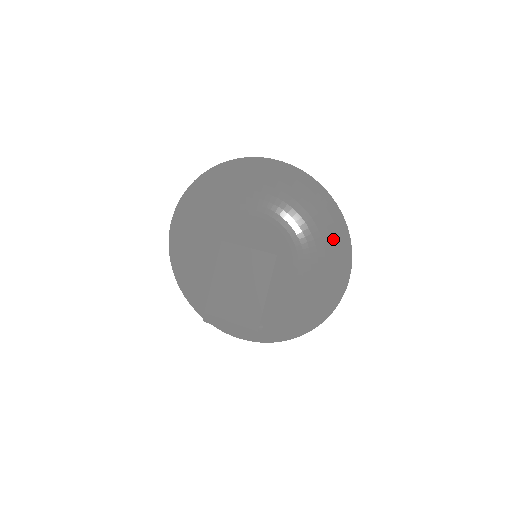
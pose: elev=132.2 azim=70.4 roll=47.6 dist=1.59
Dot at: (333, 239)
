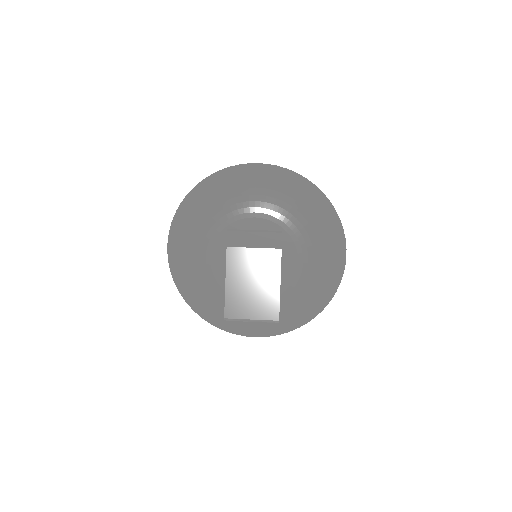
Dot at: (327, 224)
